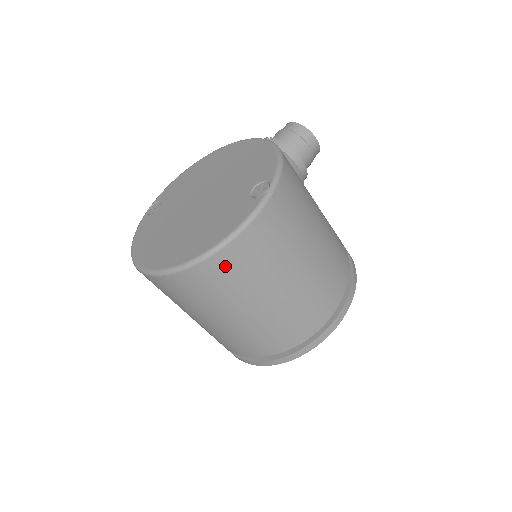
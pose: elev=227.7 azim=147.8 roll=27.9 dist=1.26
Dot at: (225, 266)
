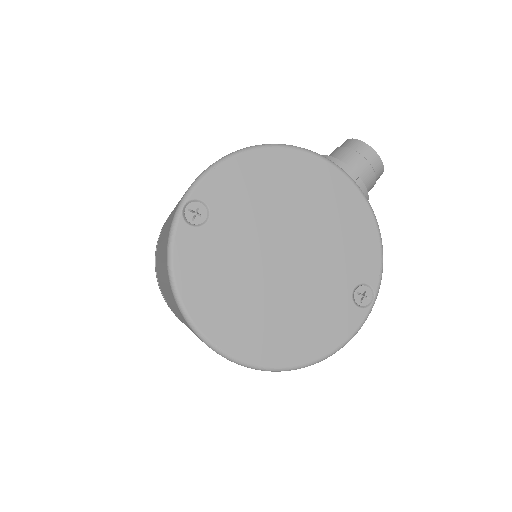
Dot at: occluded
